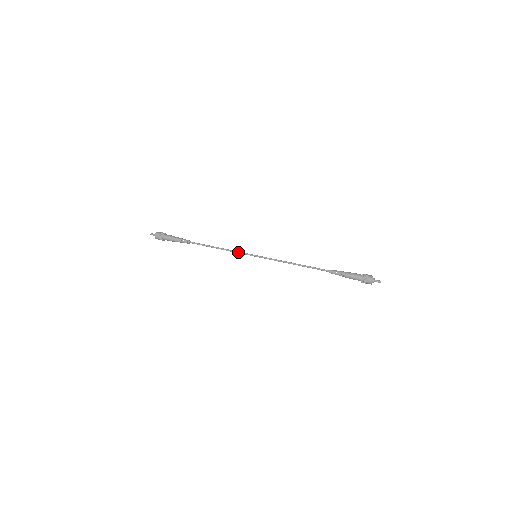
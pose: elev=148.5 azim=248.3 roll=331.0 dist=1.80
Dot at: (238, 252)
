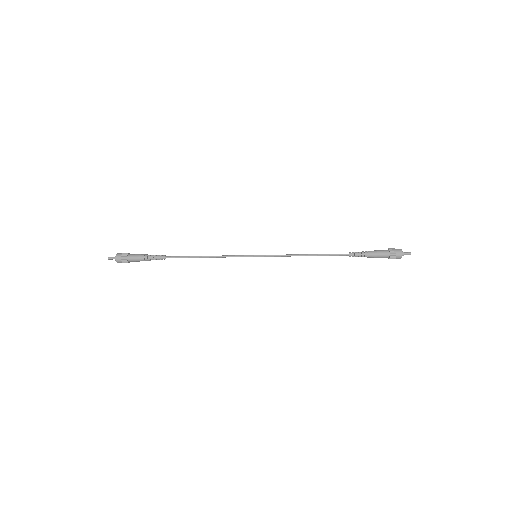
Dot at: (232, 255)
